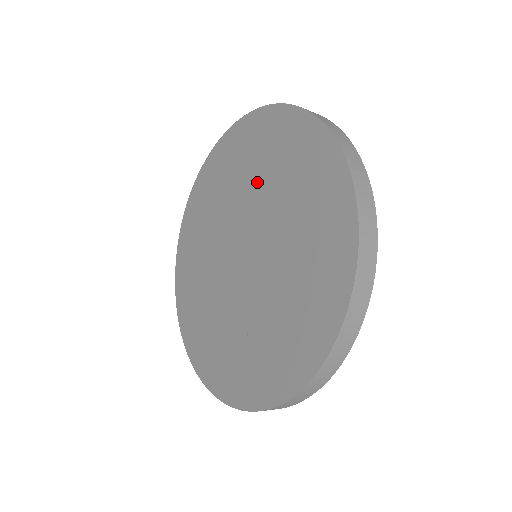
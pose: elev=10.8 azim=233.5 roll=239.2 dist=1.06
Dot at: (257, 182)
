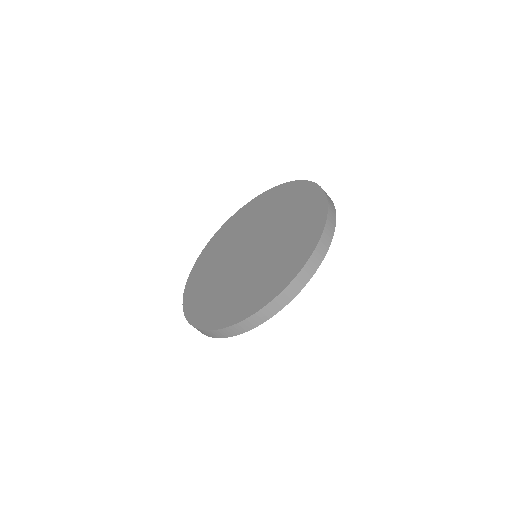
Dot at: (270, 215)
